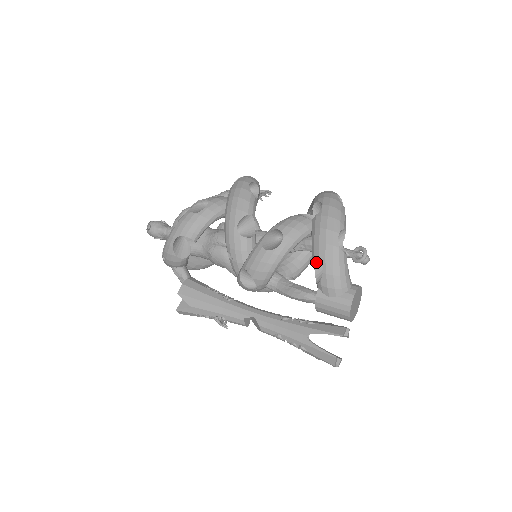
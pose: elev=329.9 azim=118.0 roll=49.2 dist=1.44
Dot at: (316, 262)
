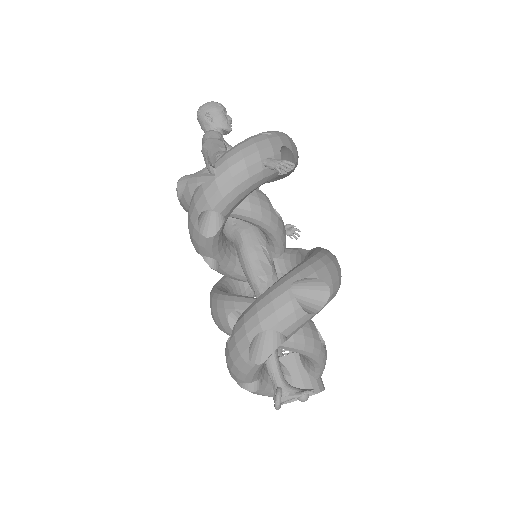
Dot at: occluded
